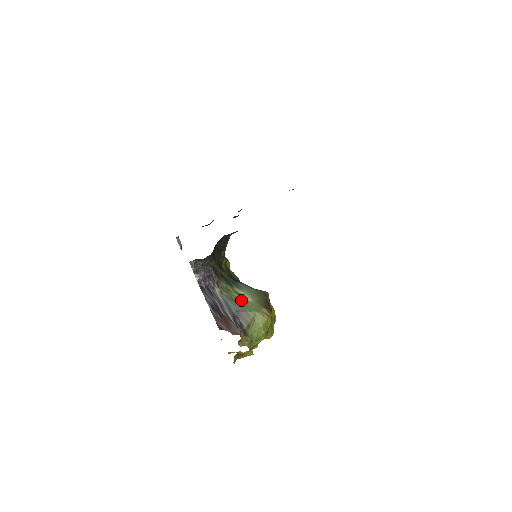
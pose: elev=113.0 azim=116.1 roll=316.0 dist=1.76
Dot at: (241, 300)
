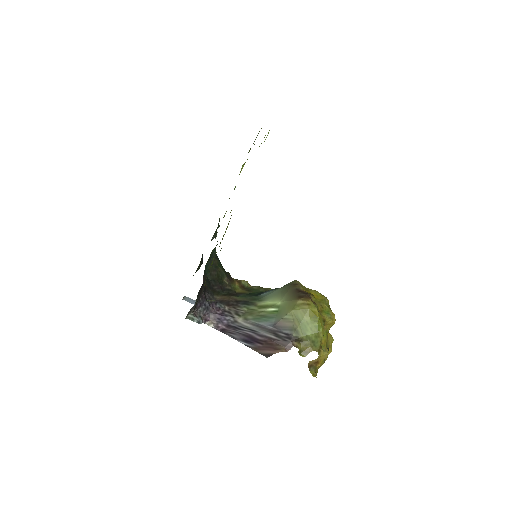
Dot at: (270, 311)
